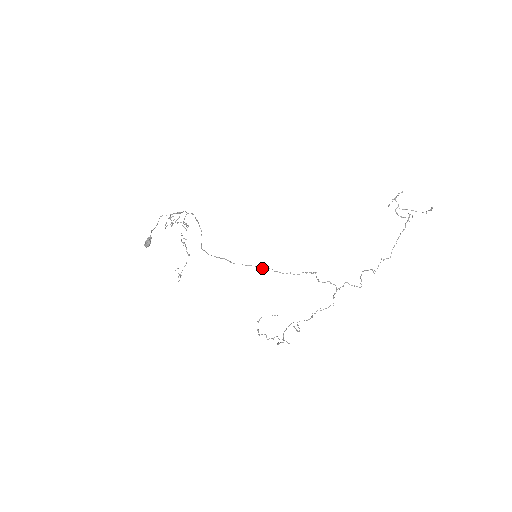
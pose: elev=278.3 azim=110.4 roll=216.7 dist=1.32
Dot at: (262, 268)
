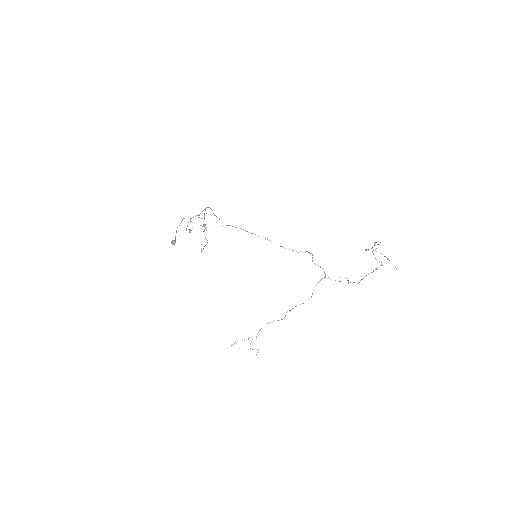
Dot at: (271, 241)
